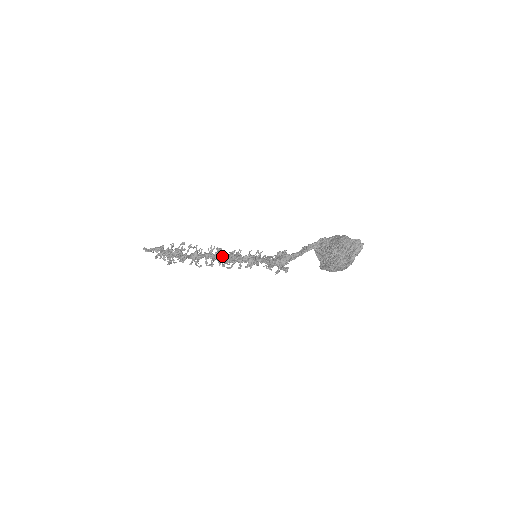
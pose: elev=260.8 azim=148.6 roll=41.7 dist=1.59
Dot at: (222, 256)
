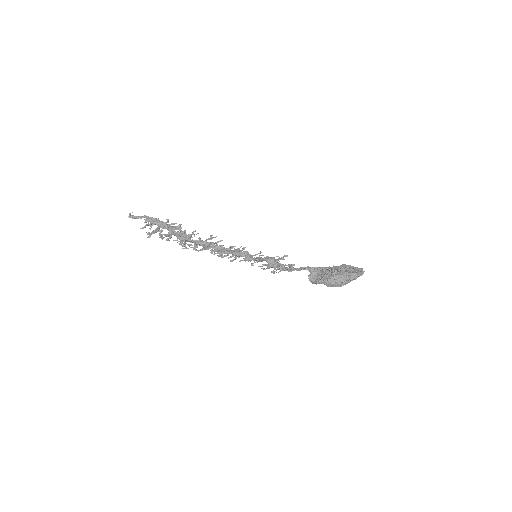
Dot at: (219, 246)
